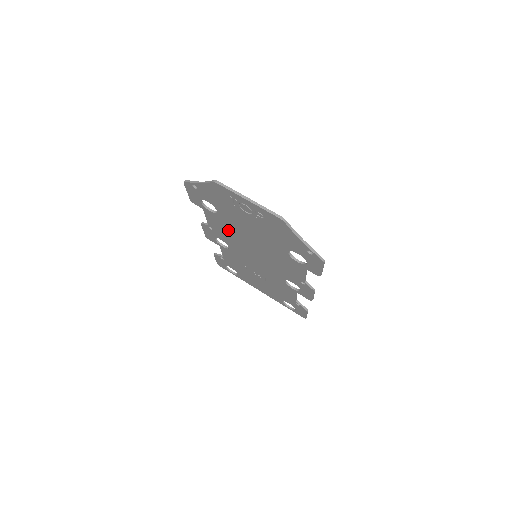
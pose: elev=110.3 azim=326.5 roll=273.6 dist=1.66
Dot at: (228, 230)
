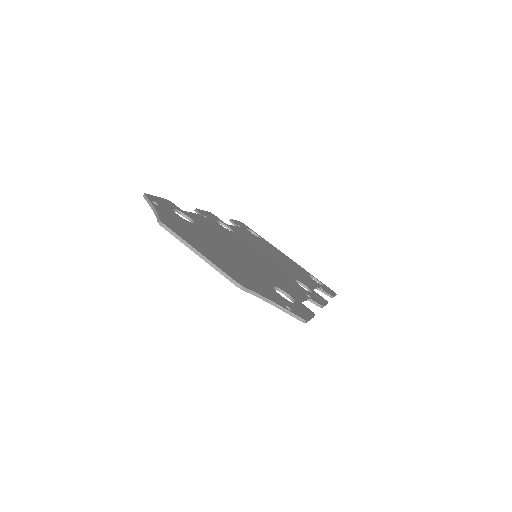
Dot at: occluded
